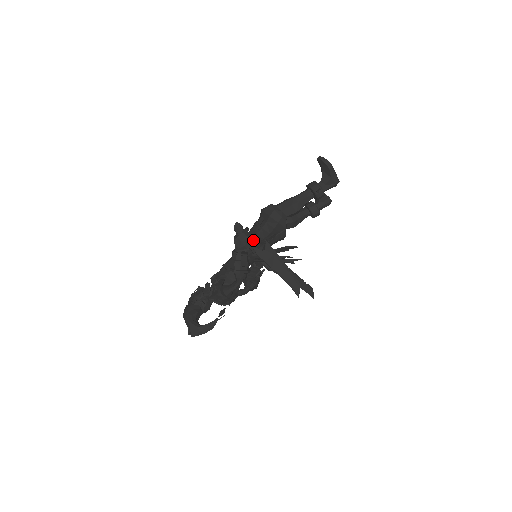
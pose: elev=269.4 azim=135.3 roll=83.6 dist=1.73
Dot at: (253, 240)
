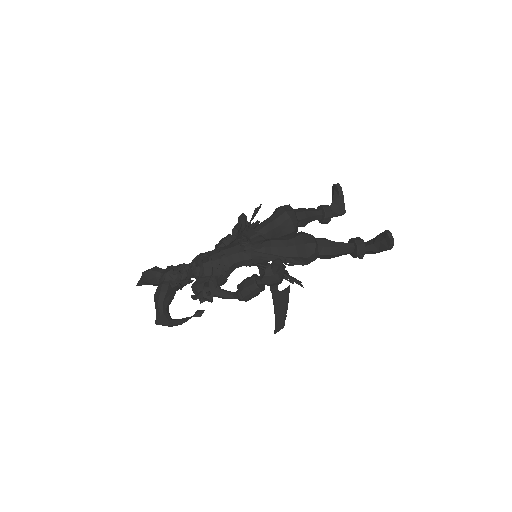
Dot at: occluded
